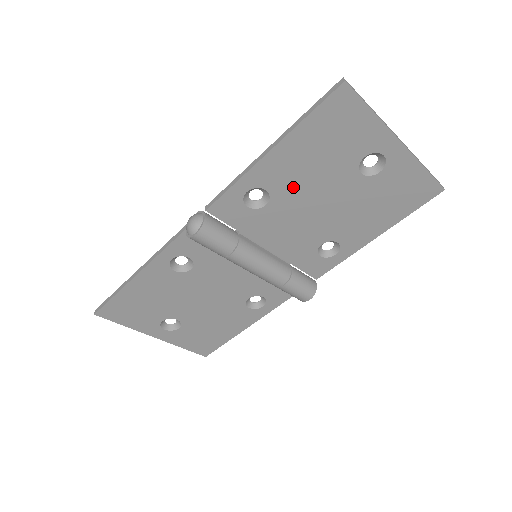
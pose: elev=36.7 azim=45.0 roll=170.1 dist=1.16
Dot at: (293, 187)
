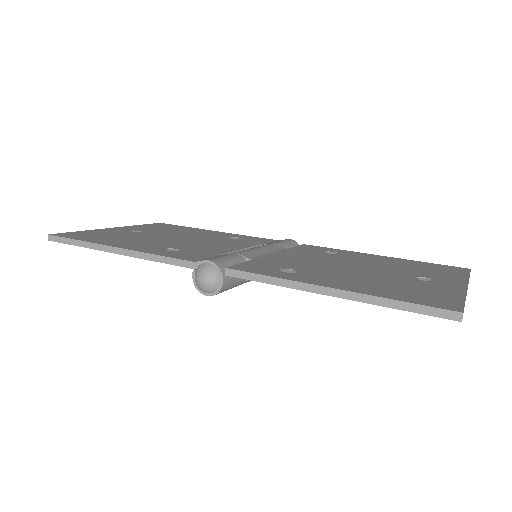
Dot at: occluded
